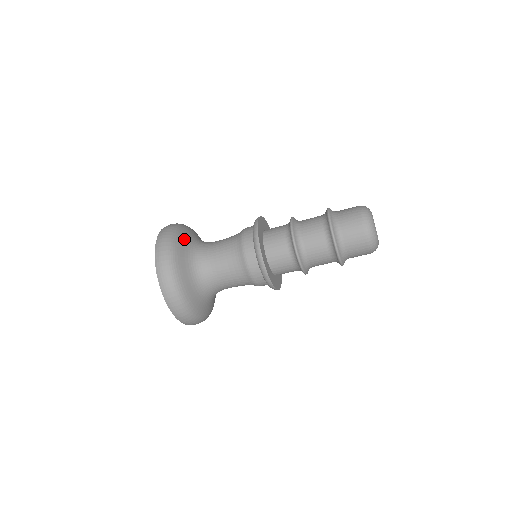
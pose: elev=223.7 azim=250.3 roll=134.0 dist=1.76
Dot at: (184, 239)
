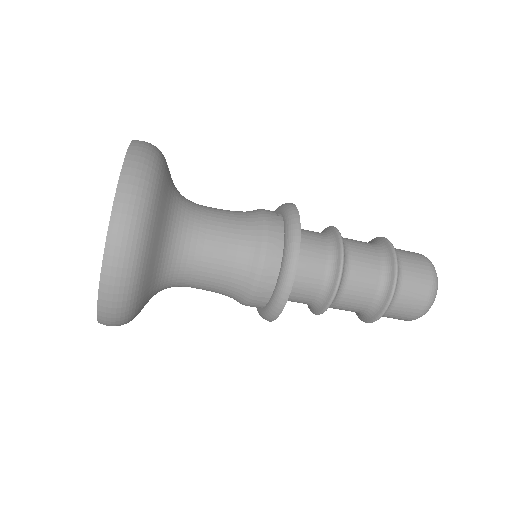
Dot at: (155, 249)
